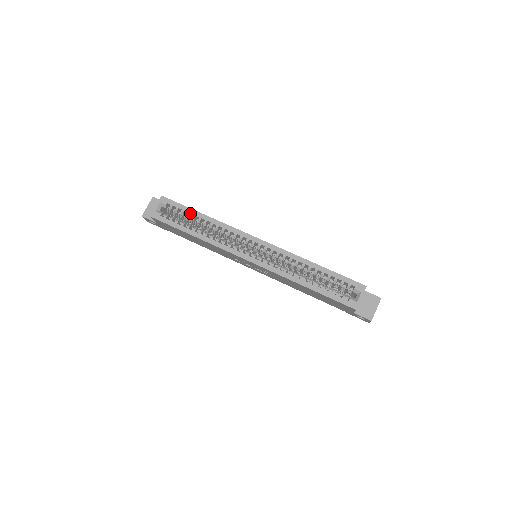
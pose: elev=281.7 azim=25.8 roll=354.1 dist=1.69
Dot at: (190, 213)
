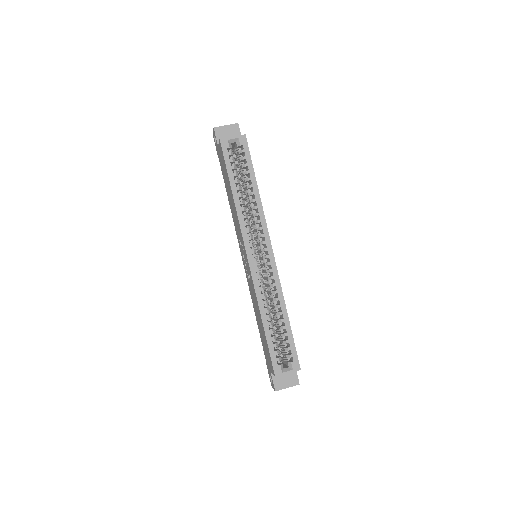
Dot at: (250, 173)
